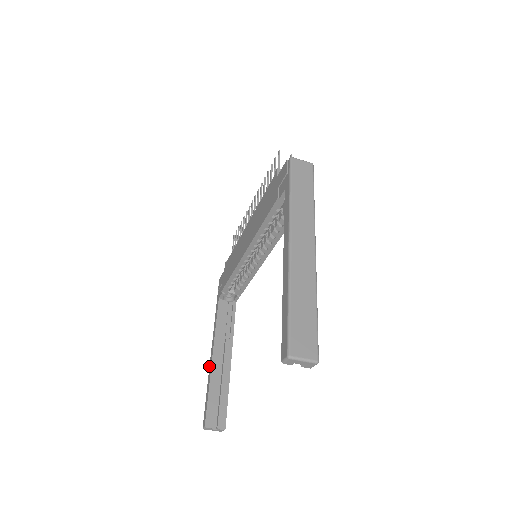
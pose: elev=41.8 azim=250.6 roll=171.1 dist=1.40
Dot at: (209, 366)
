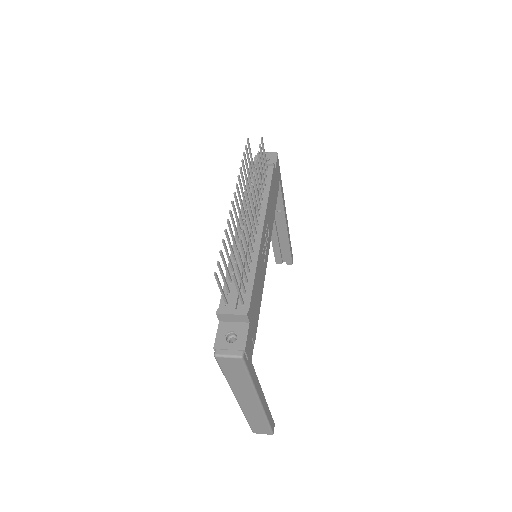
Dot at: occluded
